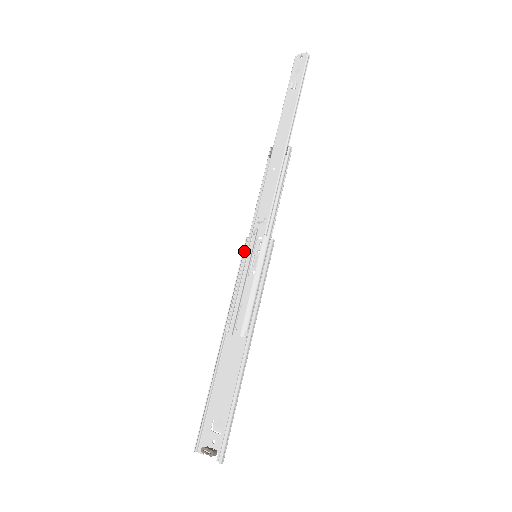
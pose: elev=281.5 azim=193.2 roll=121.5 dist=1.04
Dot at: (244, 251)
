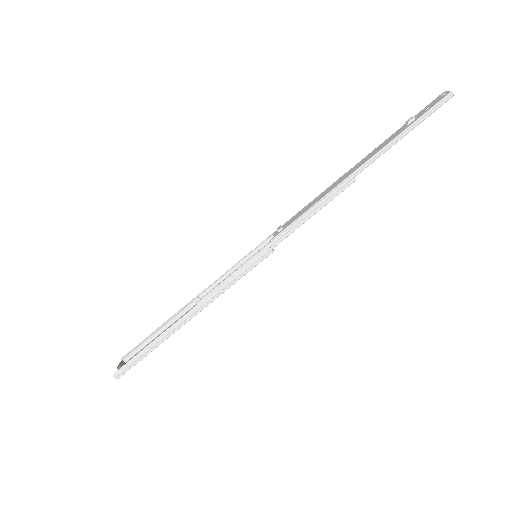
Dot at: (258, 249)
